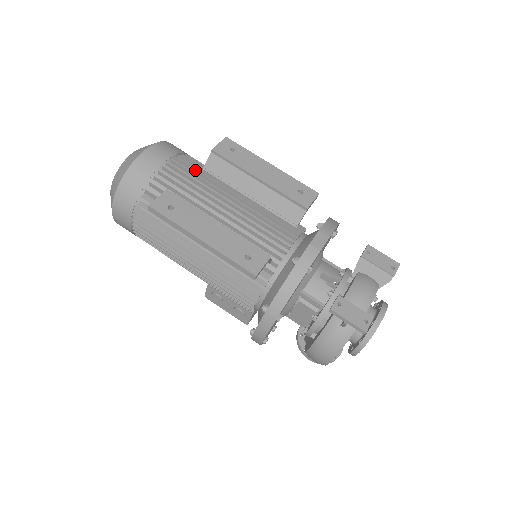
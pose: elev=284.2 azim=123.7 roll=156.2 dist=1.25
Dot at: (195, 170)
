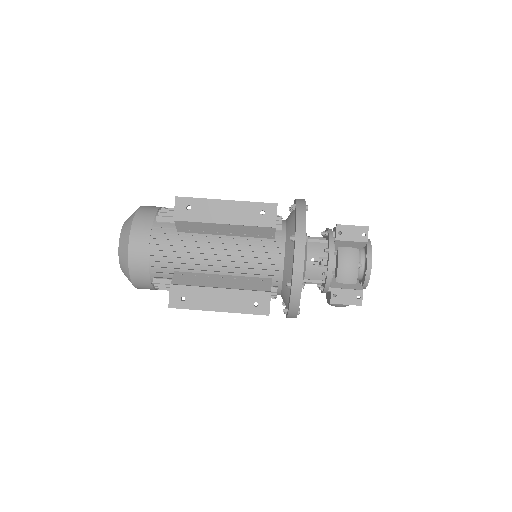
Dot at: (173, 241)
